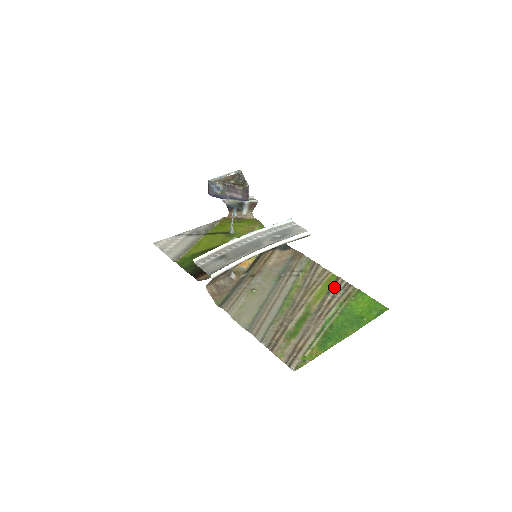
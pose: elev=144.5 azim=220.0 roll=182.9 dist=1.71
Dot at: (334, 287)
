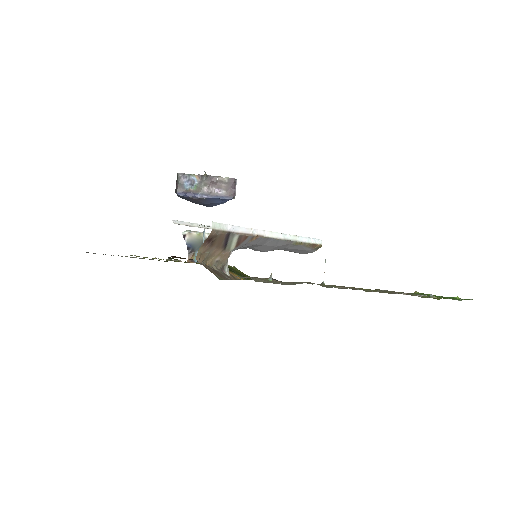
Dot at: occluded
